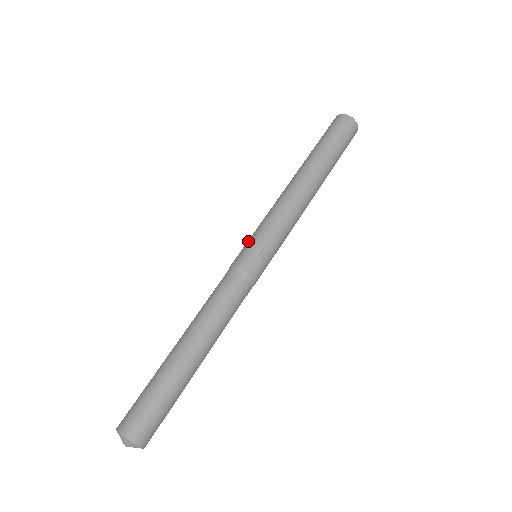
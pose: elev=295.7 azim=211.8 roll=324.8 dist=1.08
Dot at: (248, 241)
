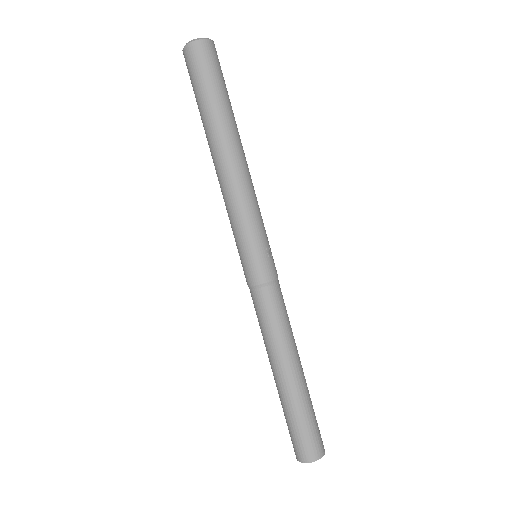
Dot at: (245, 252)
